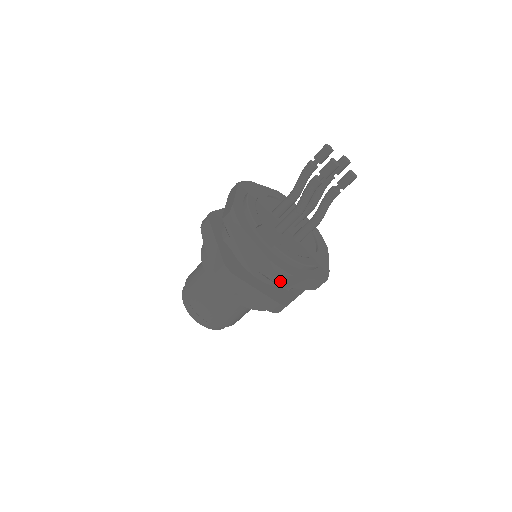
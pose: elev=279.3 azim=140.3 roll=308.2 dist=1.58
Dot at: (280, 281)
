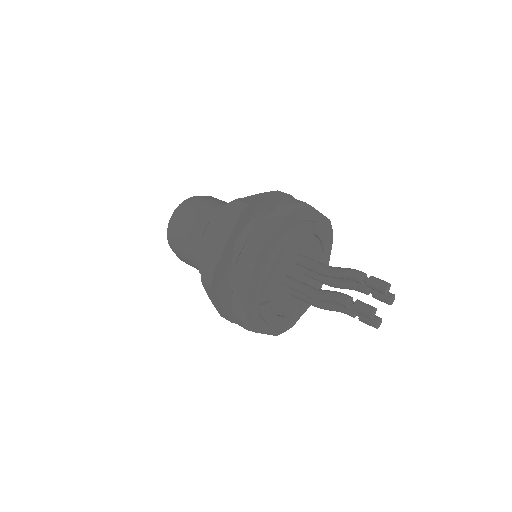
Dot at: (242, 326)
